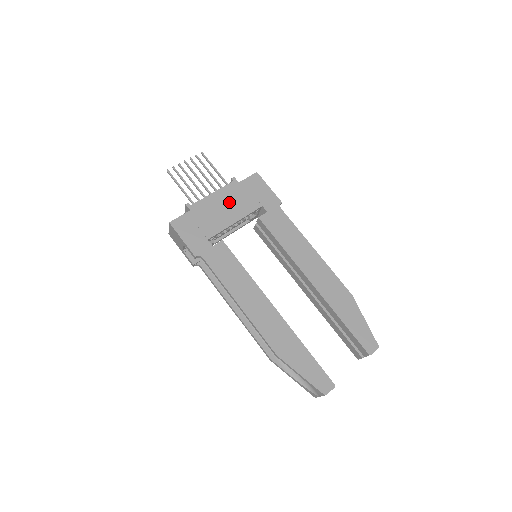
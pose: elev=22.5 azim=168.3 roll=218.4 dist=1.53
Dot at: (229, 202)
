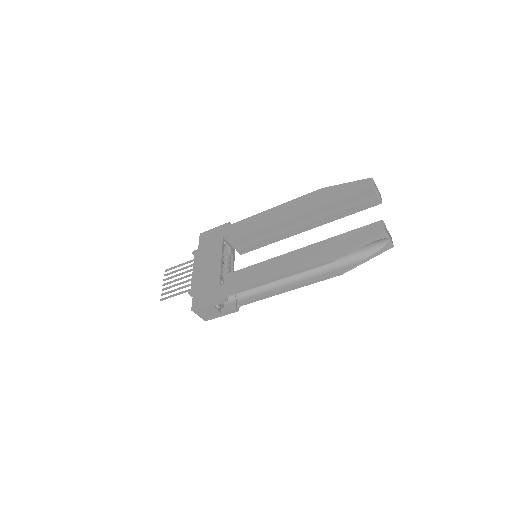
Dot at: (206, 260)
